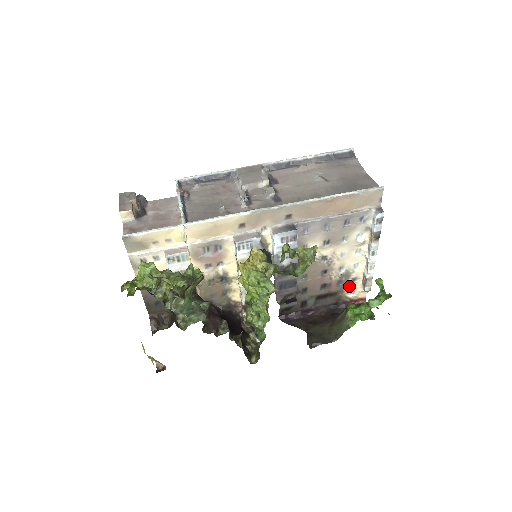
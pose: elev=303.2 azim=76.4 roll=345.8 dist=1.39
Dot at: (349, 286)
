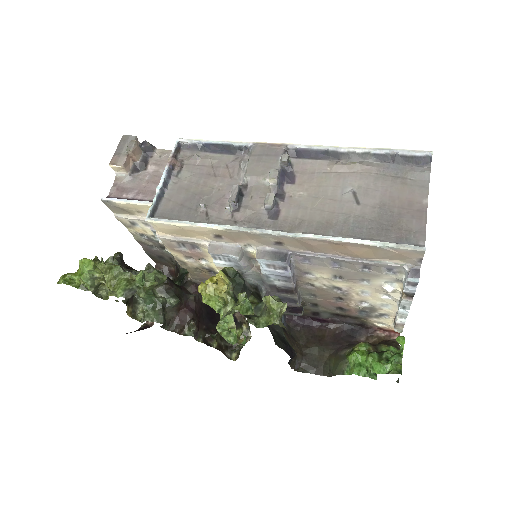
Dot at: (376, 317)
